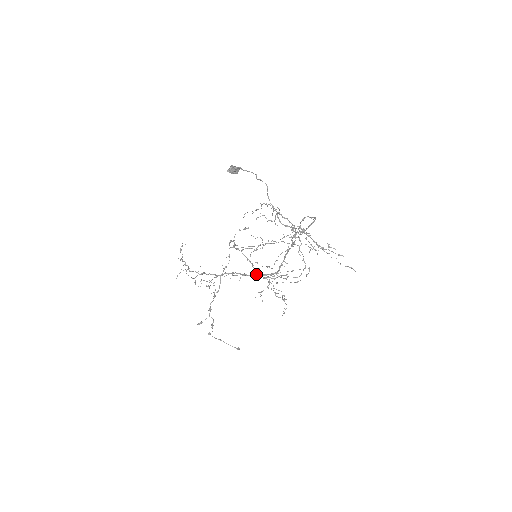
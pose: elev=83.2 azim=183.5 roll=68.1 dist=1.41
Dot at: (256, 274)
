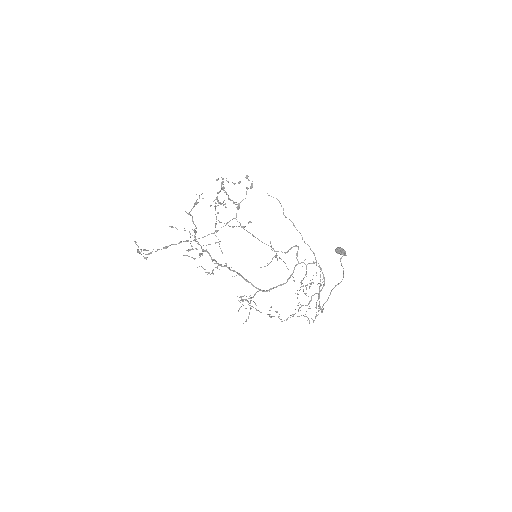
Dot at: (250, 282)
